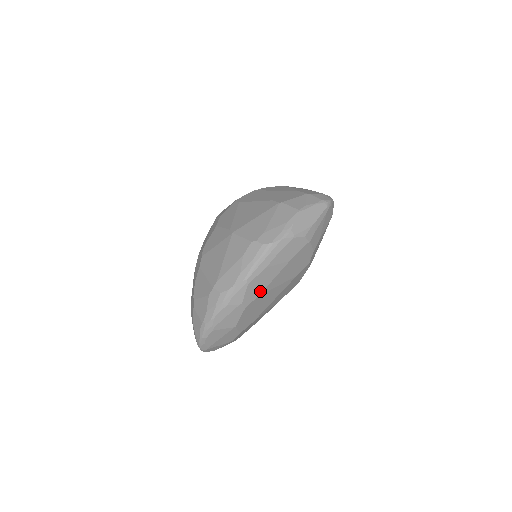
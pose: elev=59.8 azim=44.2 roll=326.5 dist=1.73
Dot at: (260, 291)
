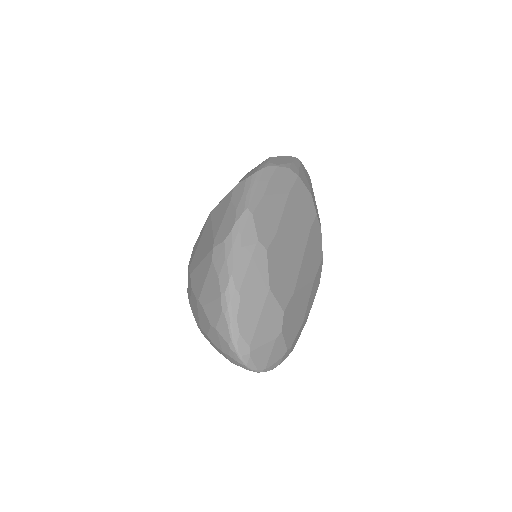
Dot at: (274, 228)
